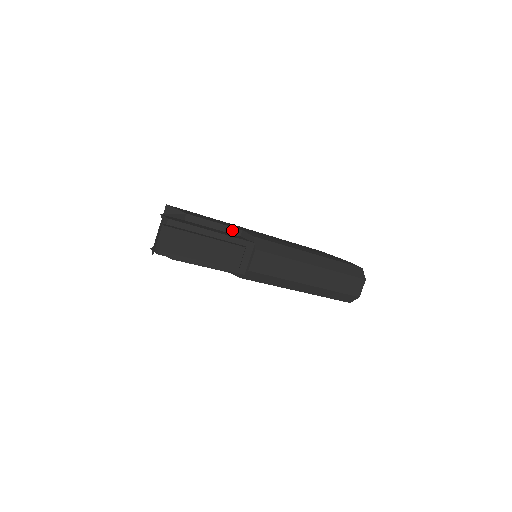
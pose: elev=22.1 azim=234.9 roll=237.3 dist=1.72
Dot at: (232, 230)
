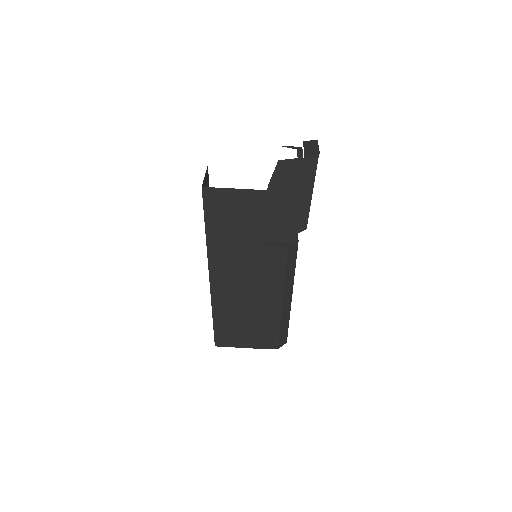
Dot at: occluded
